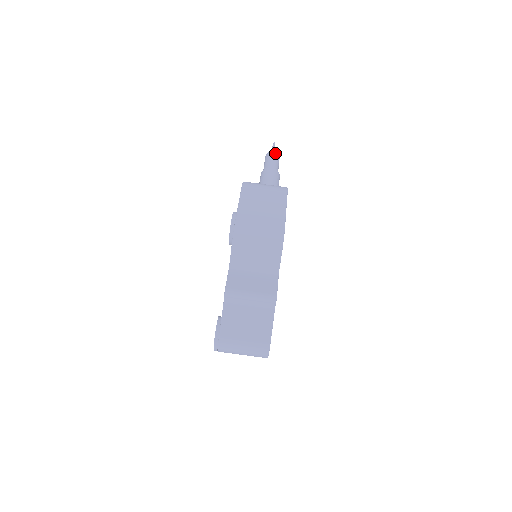
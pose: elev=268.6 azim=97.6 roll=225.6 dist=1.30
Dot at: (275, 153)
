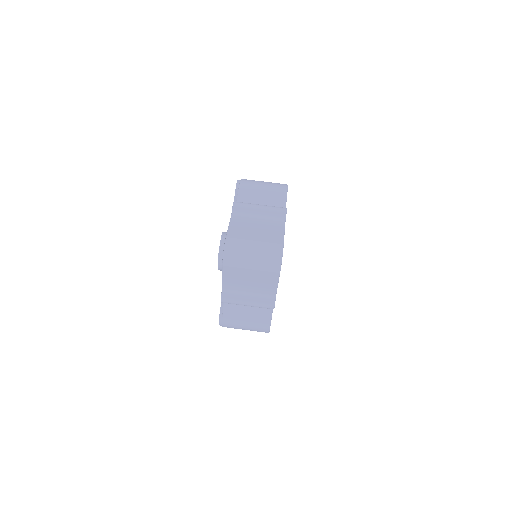
Dot at: occluded
